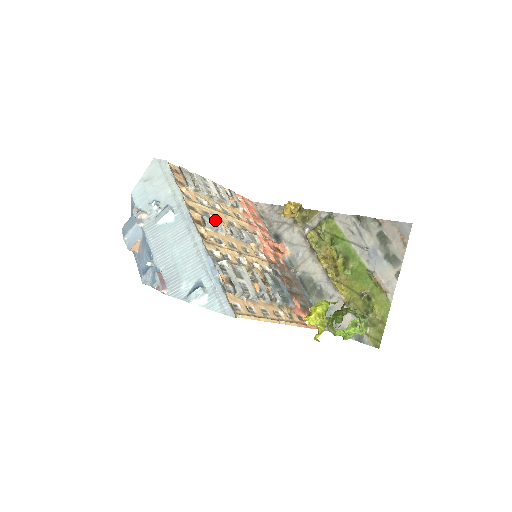
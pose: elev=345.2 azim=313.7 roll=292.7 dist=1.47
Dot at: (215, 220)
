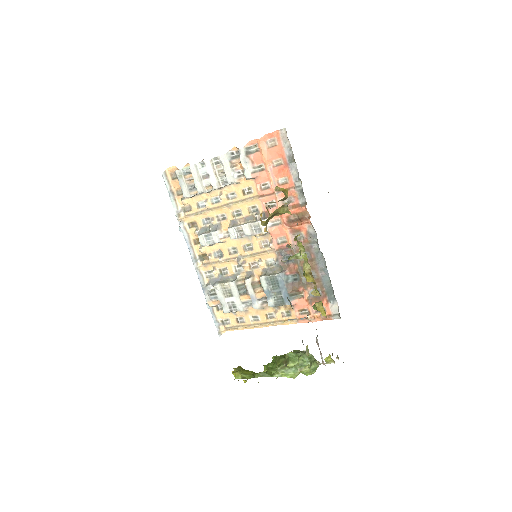
Dot at: (210, 233)
